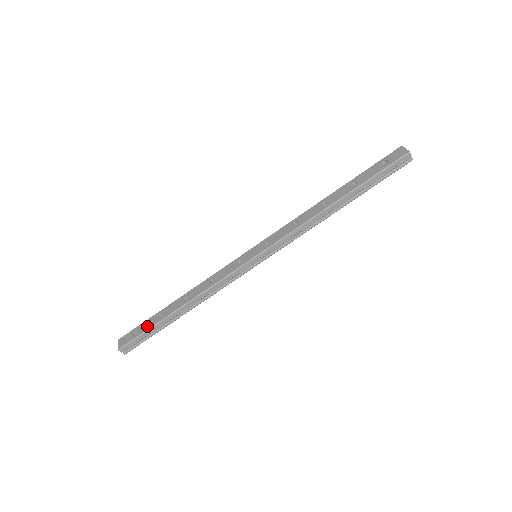
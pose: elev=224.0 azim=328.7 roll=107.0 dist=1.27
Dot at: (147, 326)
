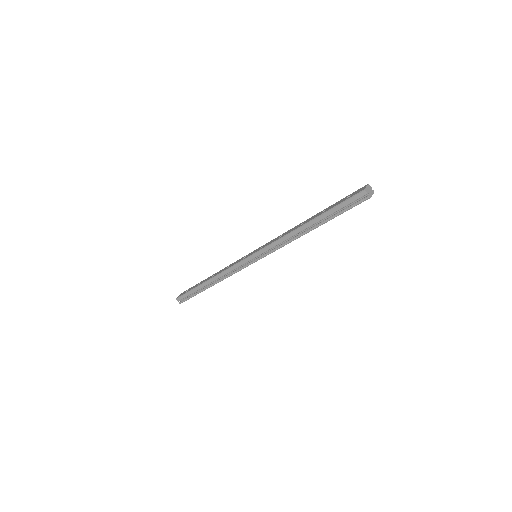
Dot at: (192, 288)
